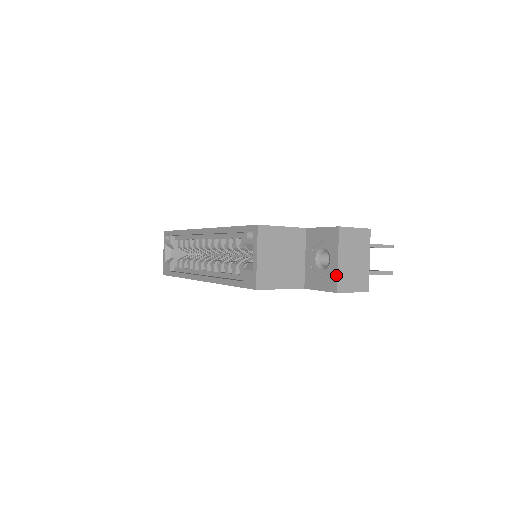
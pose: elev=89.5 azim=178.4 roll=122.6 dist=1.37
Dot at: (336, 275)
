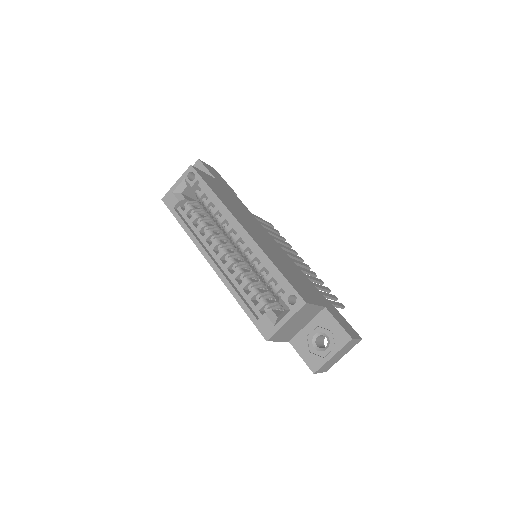
Dot at: (323, 364)
